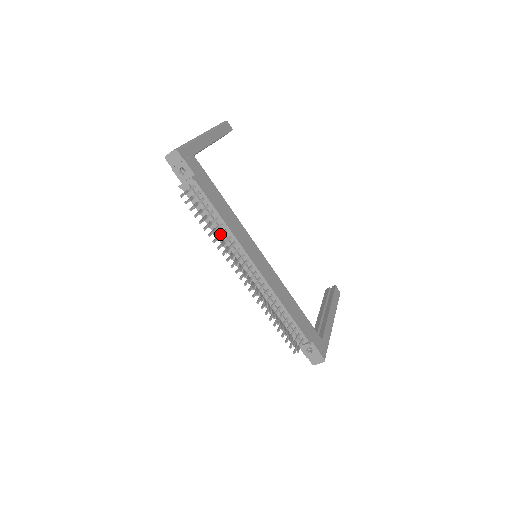
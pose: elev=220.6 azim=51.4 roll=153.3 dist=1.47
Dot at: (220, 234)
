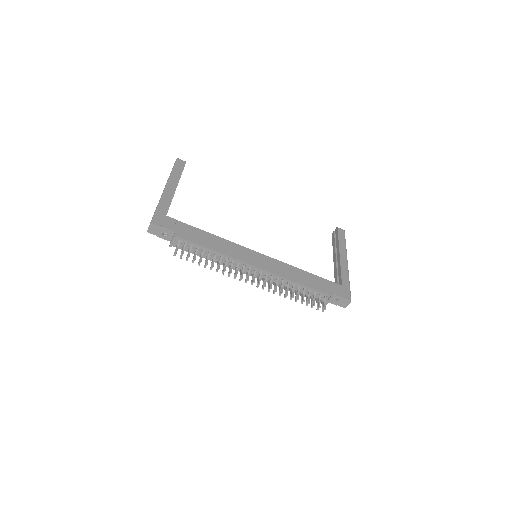
Dot at: occluded
